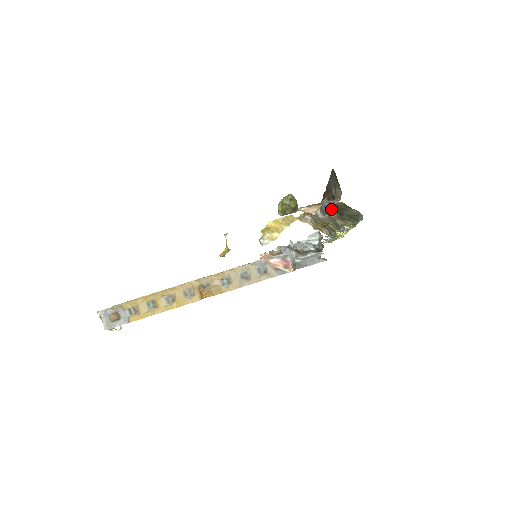
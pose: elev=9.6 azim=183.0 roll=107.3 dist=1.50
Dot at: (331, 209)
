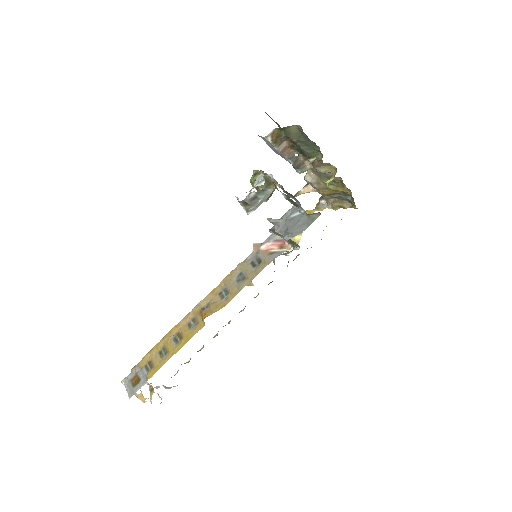
Dot at: (294, 155)
